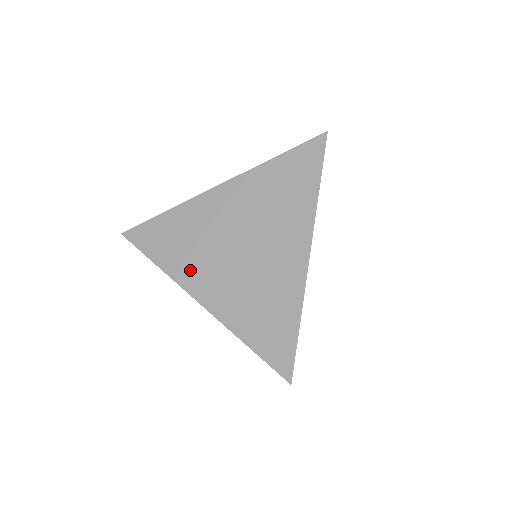
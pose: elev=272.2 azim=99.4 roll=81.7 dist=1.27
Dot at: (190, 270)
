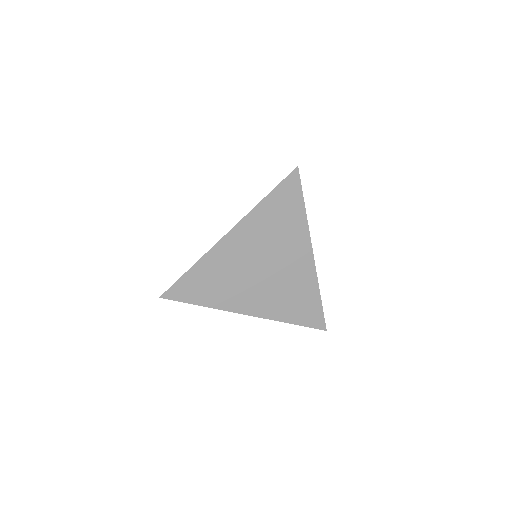
Dot at: occluded
